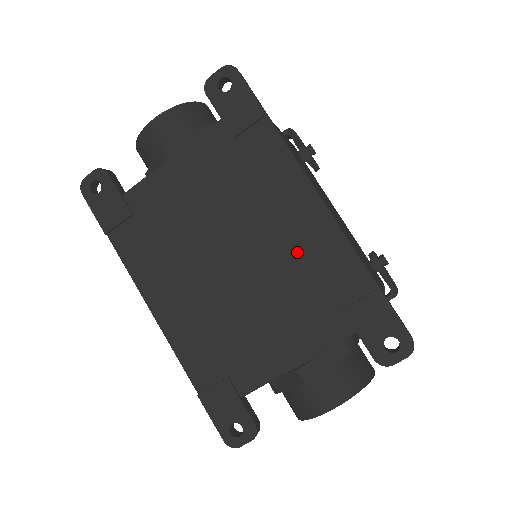
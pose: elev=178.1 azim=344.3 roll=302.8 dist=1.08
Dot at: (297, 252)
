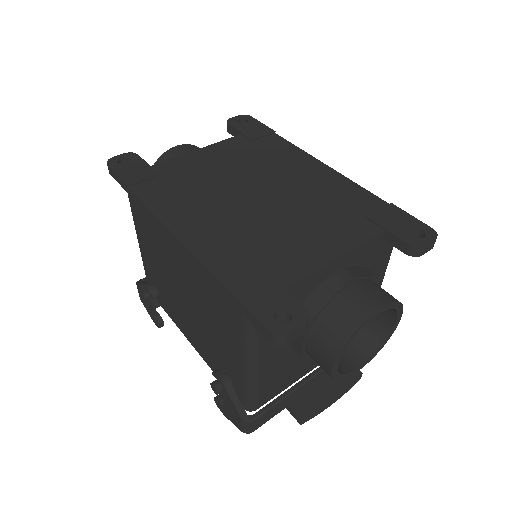
Dot at: (316, 190)
